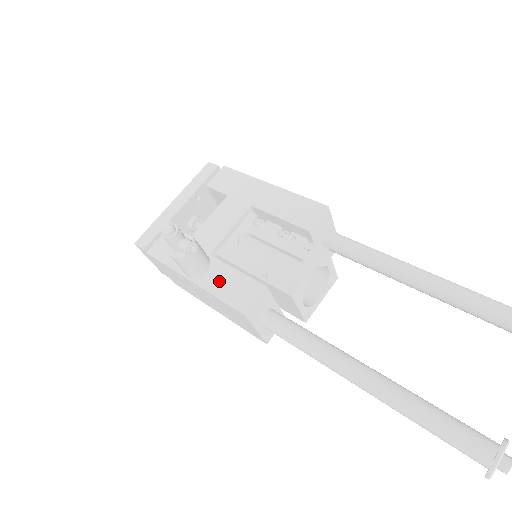
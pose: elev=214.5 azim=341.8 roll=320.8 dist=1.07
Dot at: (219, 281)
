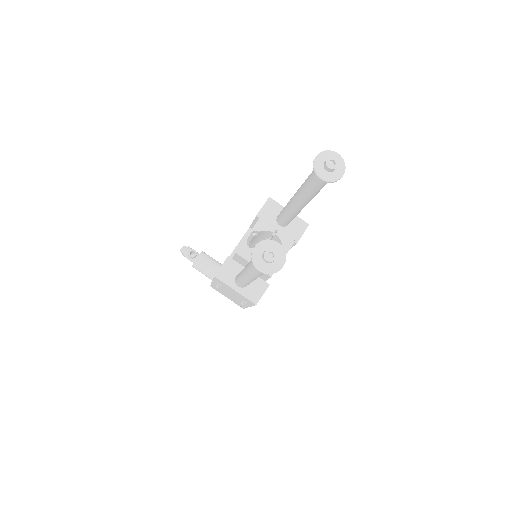
Dot at: occluded
